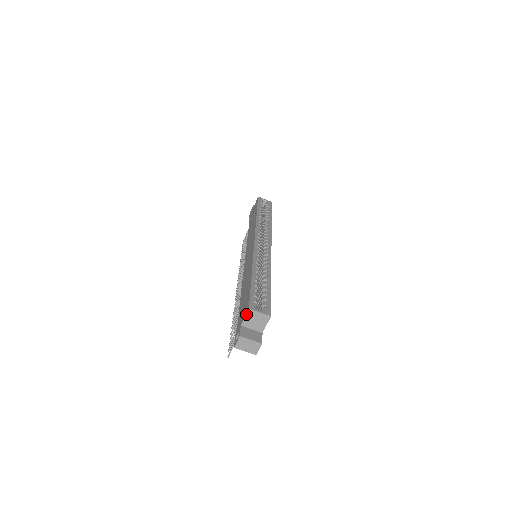
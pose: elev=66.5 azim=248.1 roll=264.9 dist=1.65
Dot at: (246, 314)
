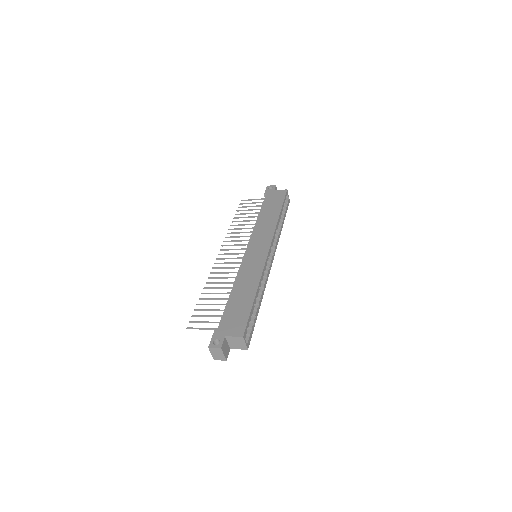
Dot at: (237, 336)
